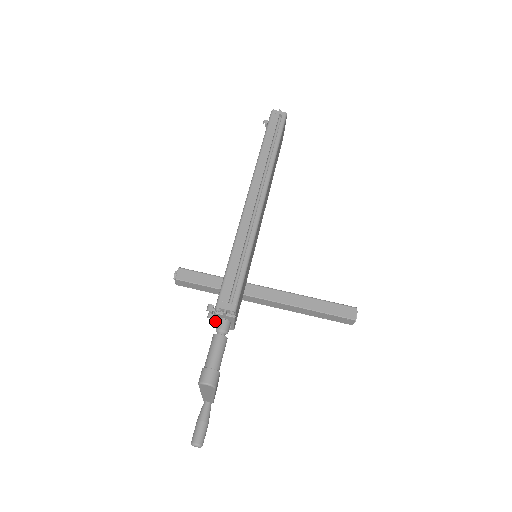
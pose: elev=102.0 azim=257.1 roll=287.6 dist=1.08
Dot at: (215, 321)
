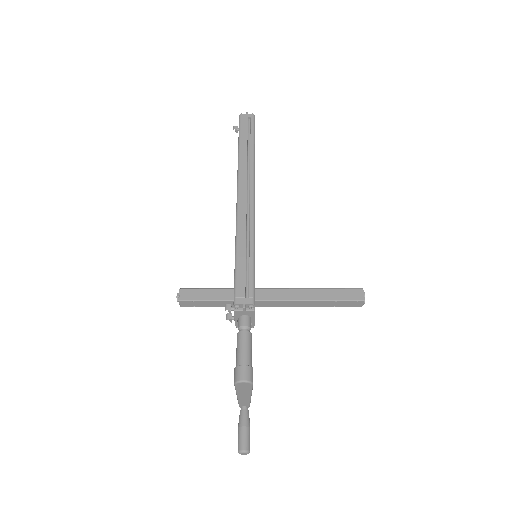
Dot at: (235, 321)
